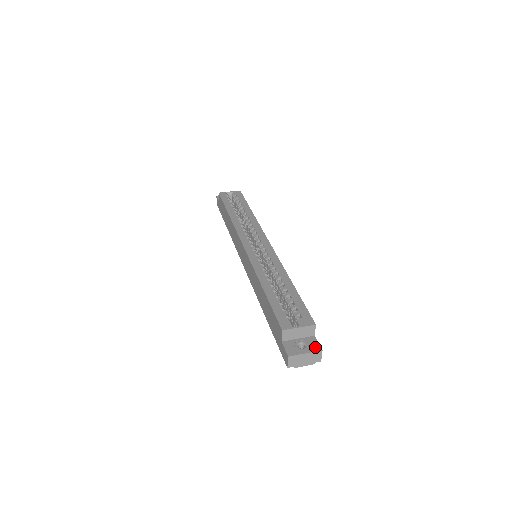
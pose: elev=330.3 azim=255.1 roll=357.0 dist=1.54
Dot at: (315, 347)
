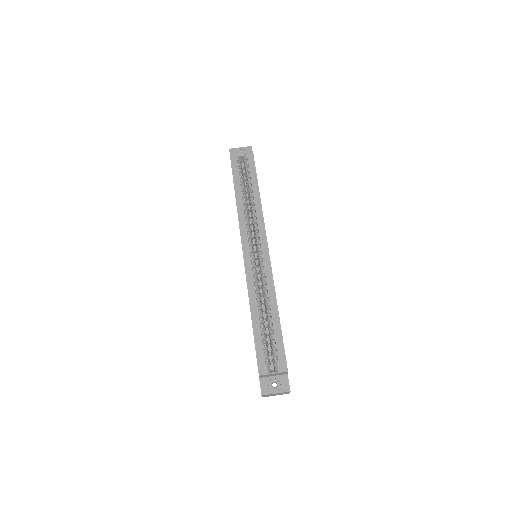
Dot at: (285, 388)
